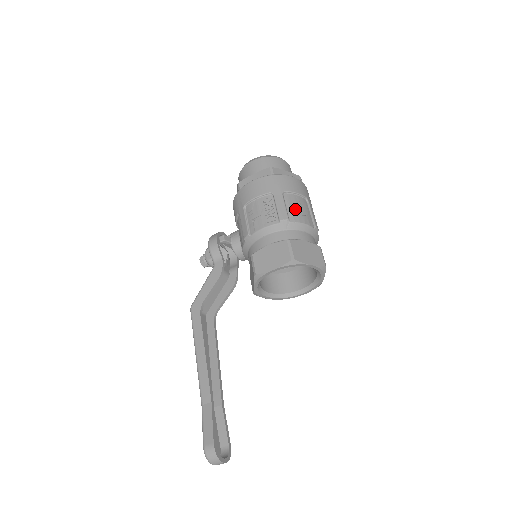
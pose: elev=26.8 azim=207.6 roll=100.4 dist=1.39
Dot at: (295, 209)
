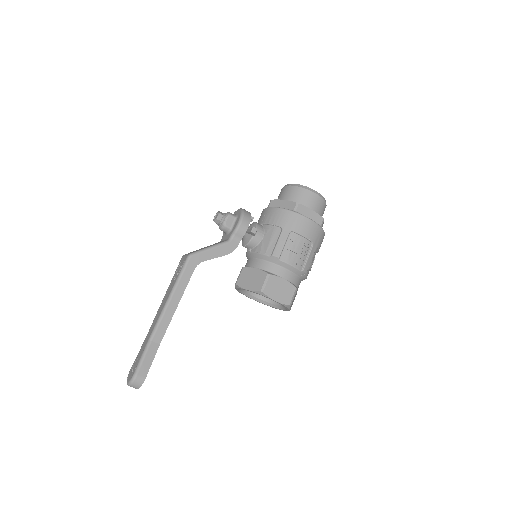
Dot at: occluded
